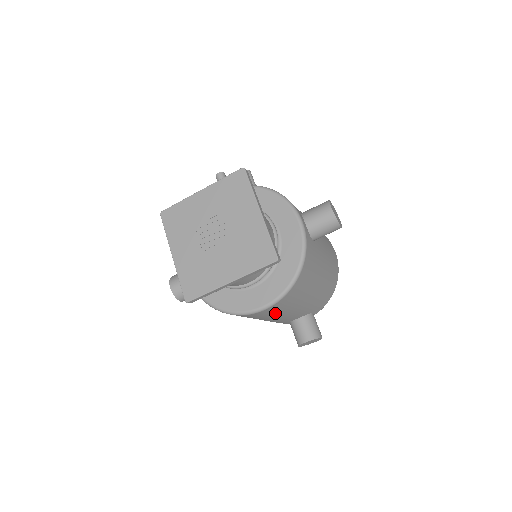
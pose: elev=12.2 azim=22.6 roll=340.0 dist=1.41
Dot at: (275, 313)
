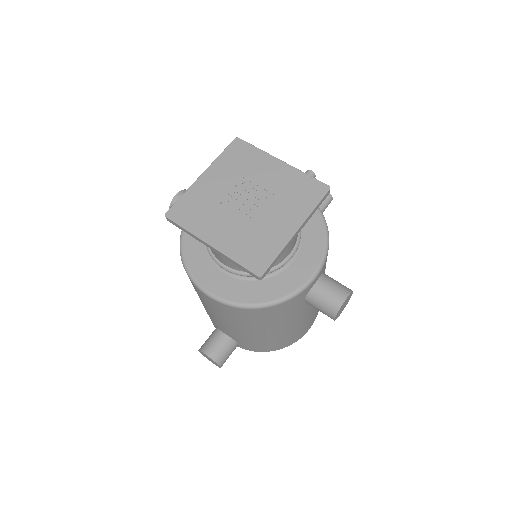
Dot at: (213, 308)
